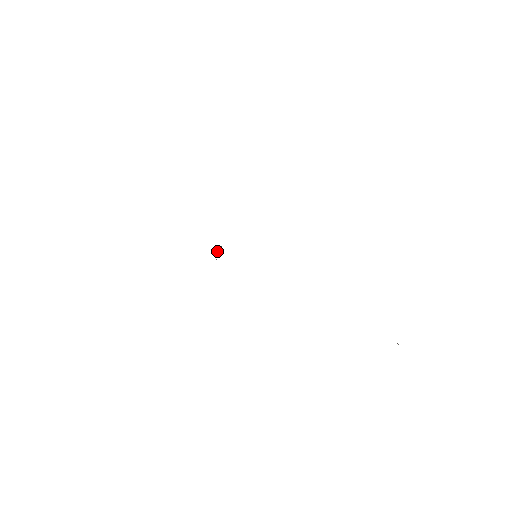
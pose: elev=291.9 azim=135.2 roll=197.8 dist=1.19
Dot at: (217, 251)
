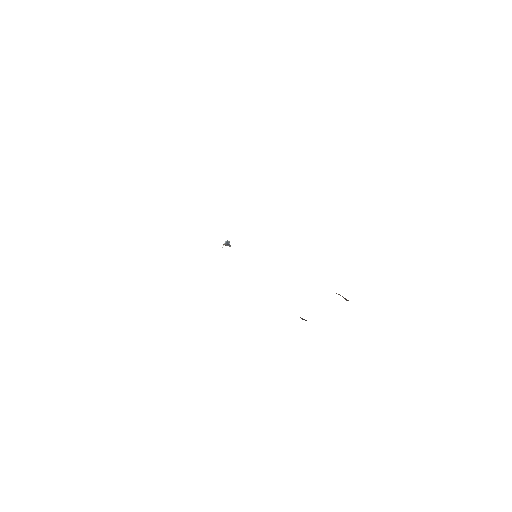
Dot at: occluded
